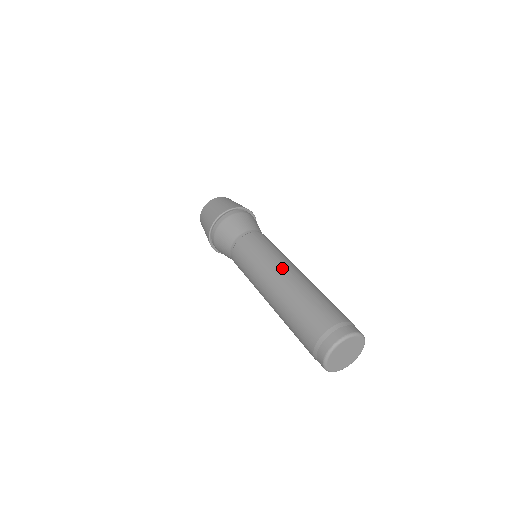
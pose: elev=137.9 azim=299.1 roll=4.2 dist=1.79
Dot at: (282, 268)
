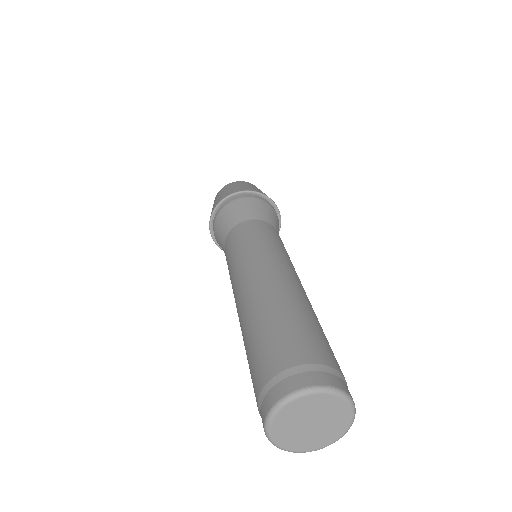
Dot at: (265, 269)
